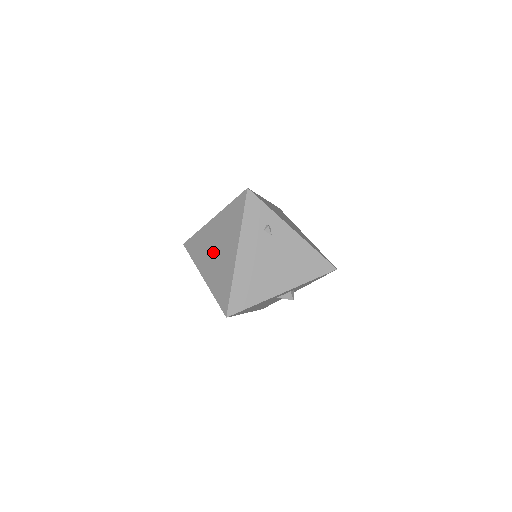
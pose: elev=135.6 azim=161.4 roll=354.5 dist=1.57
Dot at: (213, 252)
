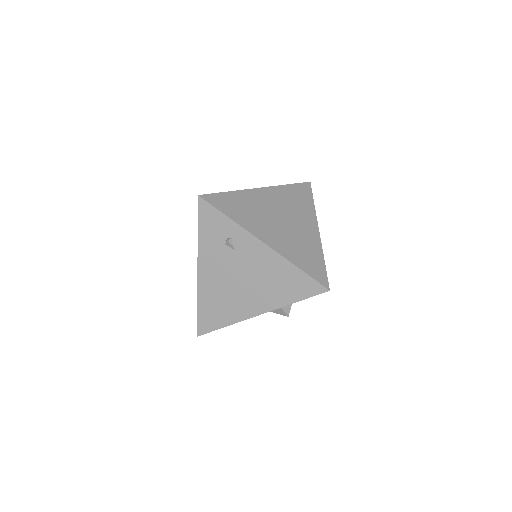
Dot at: occluded
